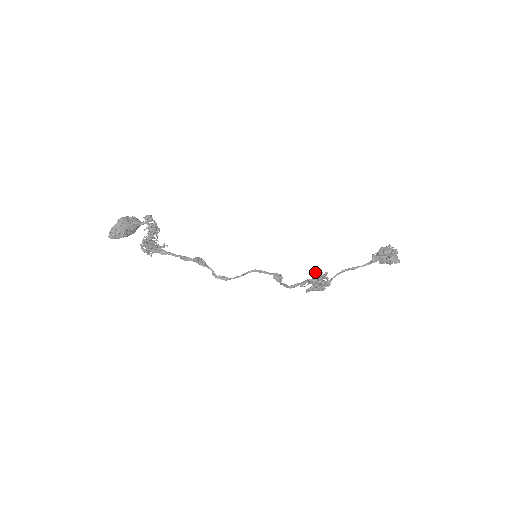
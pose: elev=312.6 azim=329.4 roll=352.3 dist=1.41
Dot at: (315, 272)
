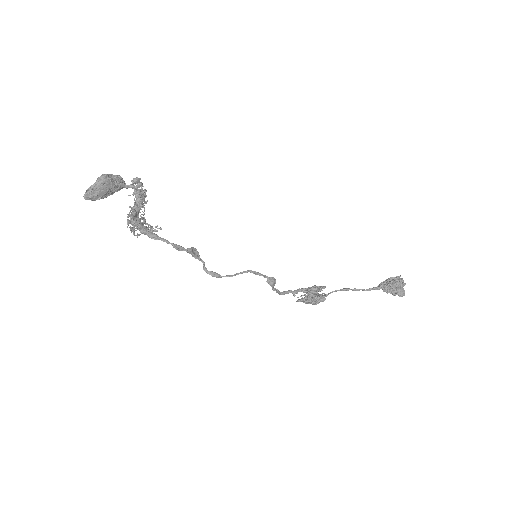
Dot at: (315, 286)
